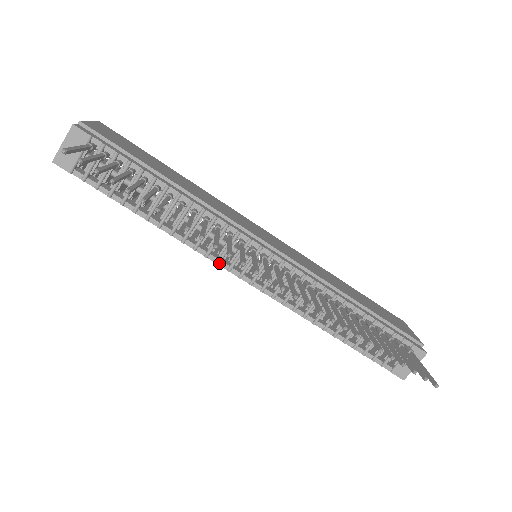
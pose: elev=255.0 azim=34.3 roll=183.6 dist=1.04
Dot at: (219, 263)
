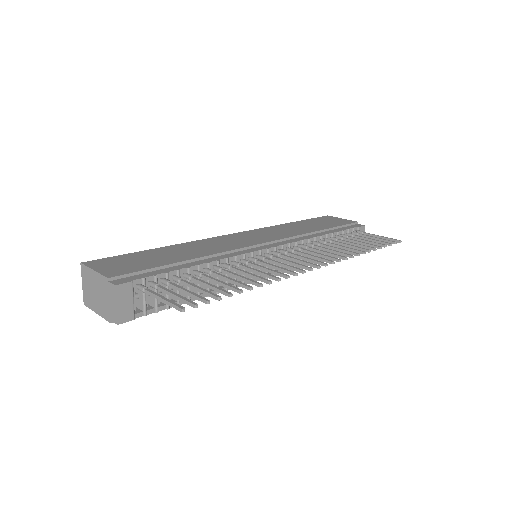
Dot at: occluded
